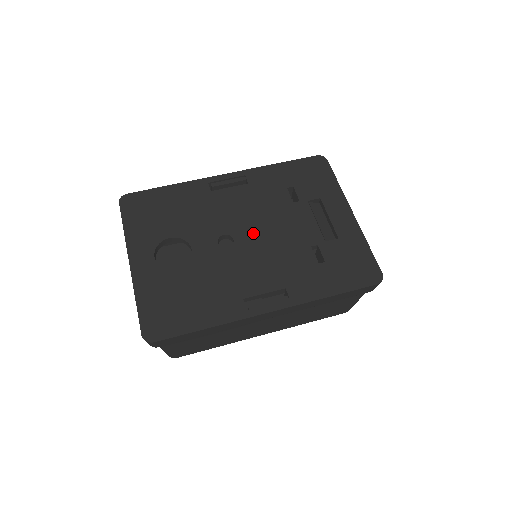
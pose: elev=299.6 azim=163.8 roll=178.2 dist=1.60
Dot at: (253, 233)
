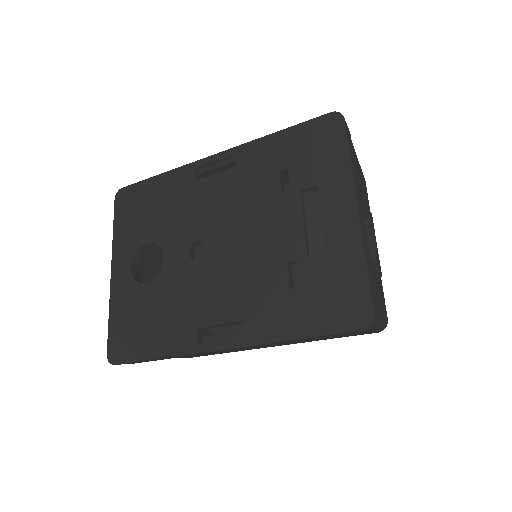
Dot at: (226, 240)
